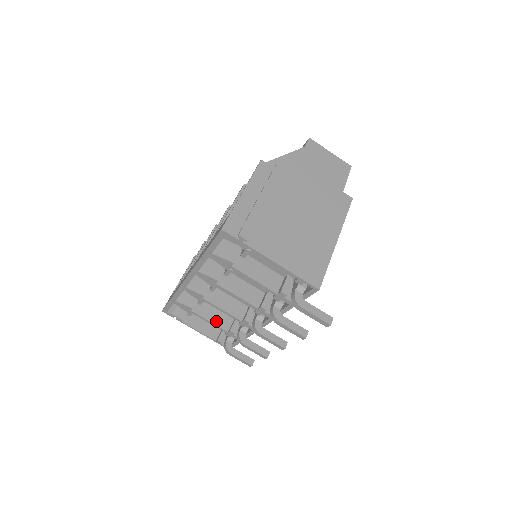
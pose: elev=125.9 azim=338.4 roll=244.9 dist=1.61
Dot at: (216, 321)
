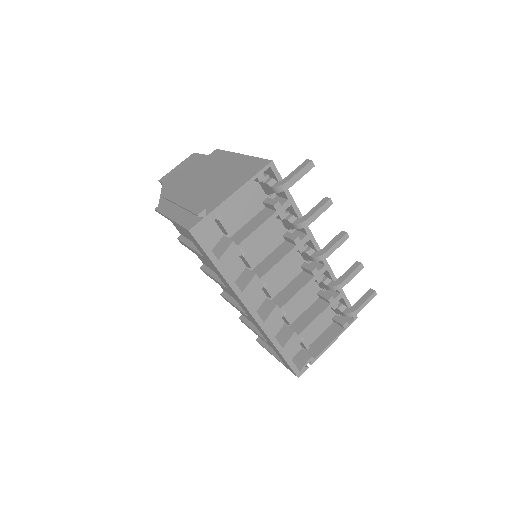
Dot at: (316, 314)
